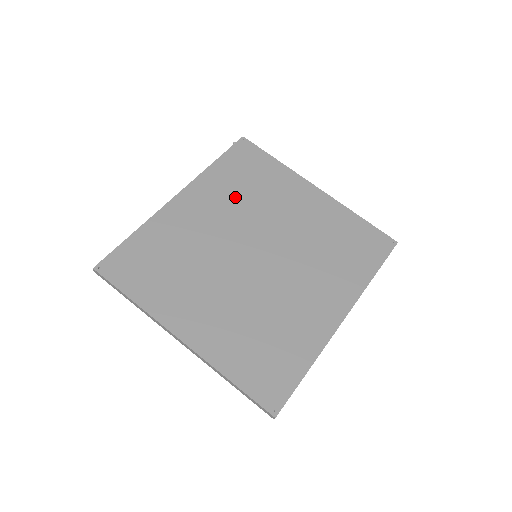
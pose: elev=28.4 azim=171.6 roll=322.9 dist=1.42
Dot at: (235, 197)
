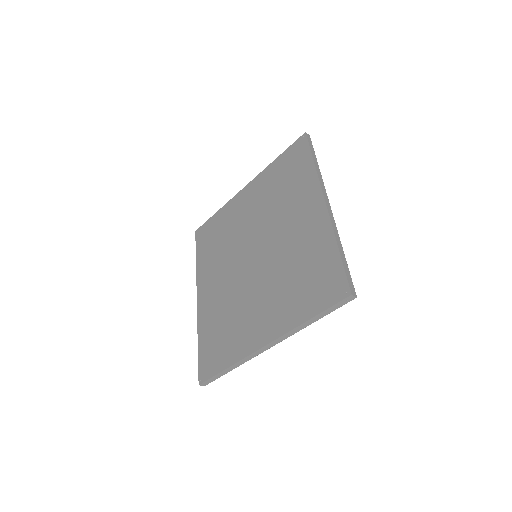
Dot at: (219, 254)
